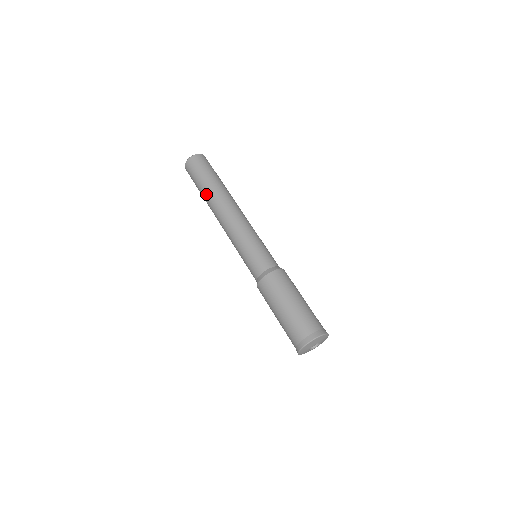
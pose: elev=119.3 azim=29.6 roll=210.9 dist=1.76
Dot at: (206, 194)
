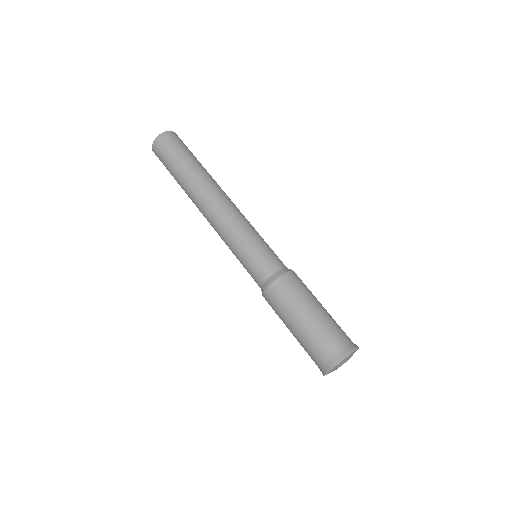
Dot at: (183, 189)
